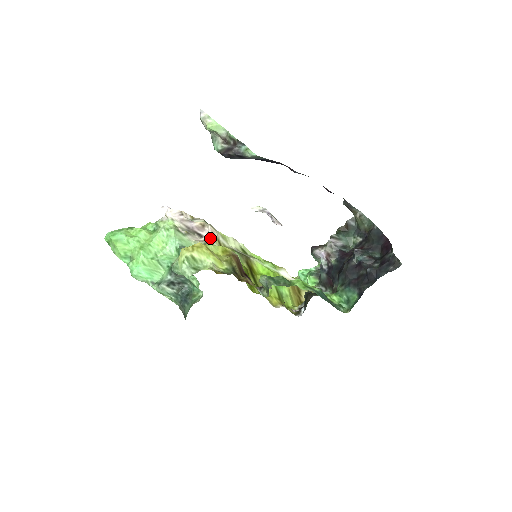
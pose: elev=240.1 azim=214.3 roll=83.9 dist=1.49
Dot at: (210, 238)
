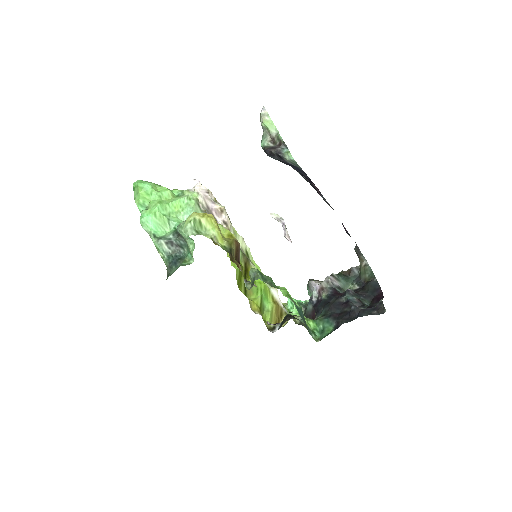
Dot at: (223, 226)
